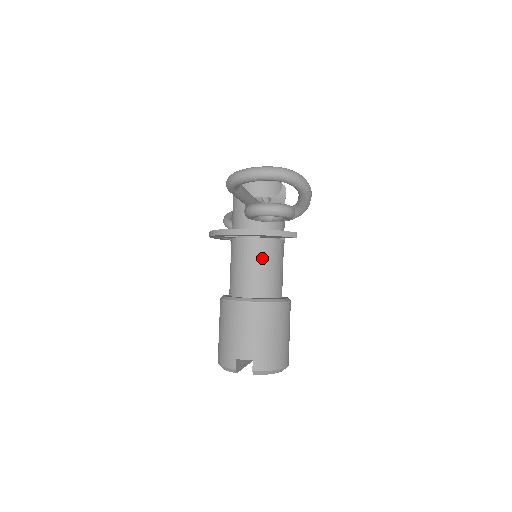
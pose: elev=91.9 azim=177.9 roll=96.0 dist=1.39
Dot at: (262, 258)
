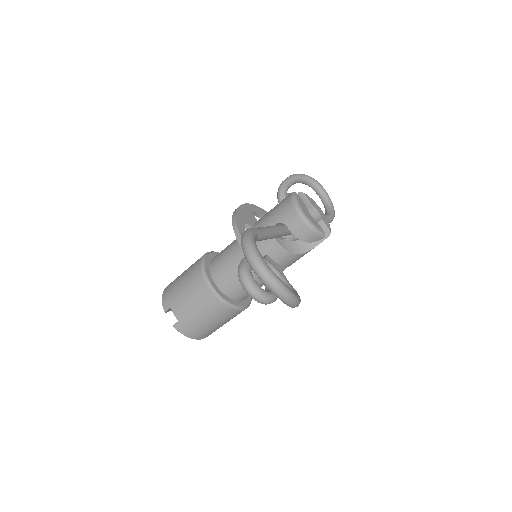
Dot at: occluded
